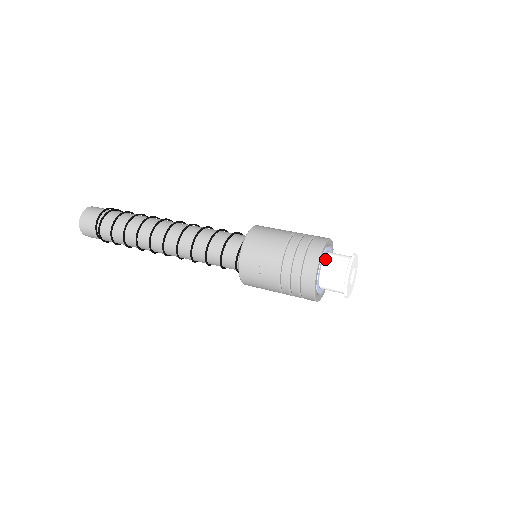
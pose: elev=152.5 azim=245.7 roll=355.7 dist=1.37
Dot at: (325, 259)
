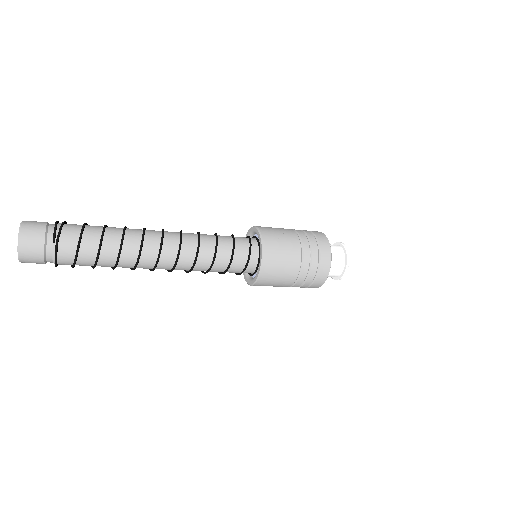
Dot at: occluded
